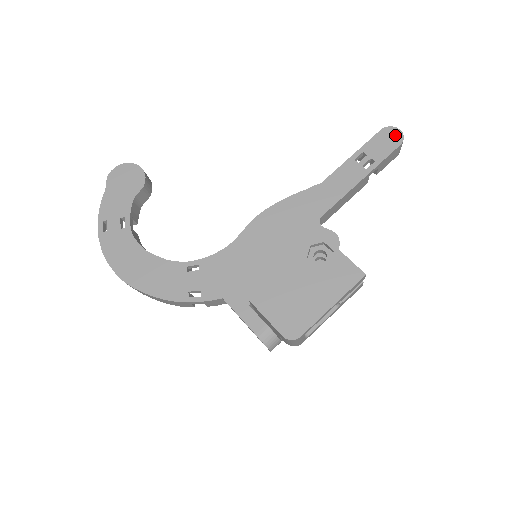
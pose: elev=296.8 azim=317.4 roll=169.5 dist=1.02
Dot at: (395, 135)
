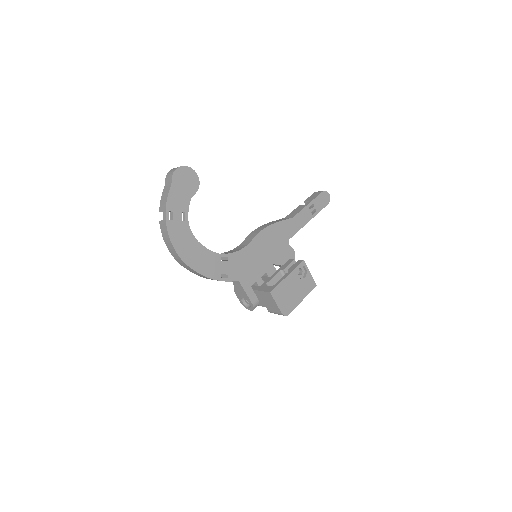
Dot at: (327, 197)
